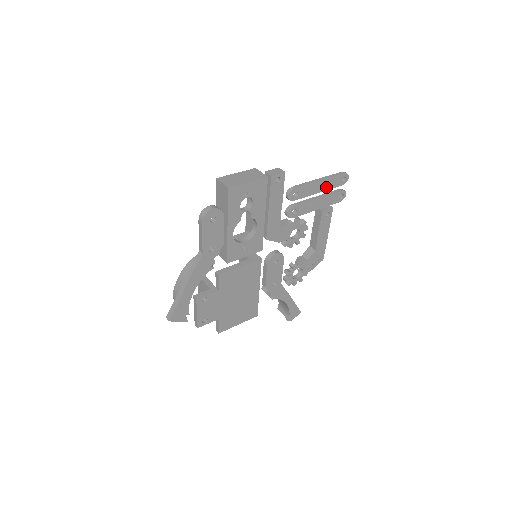
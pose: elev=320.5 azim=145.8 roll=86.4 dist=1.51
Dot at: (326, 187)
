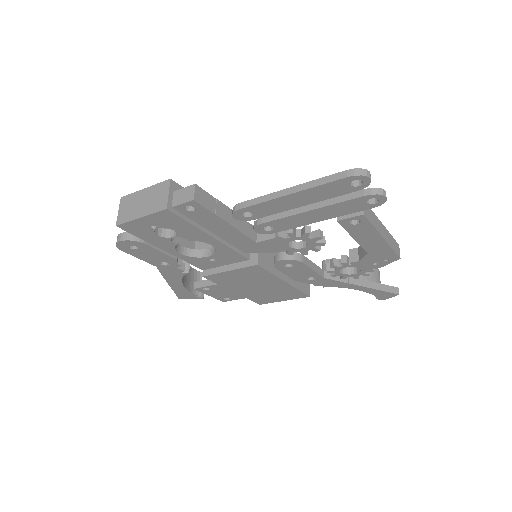
Dot at: (315, 198)
